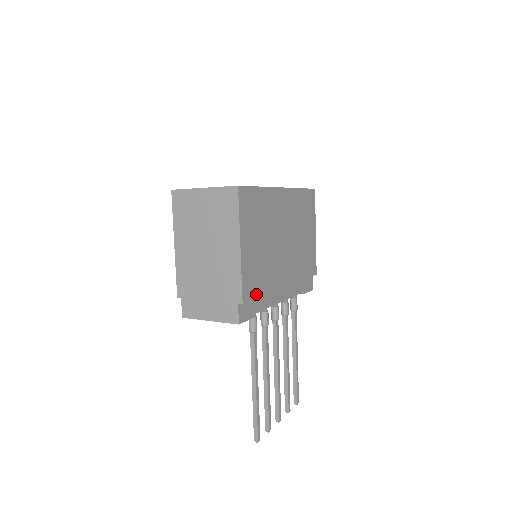
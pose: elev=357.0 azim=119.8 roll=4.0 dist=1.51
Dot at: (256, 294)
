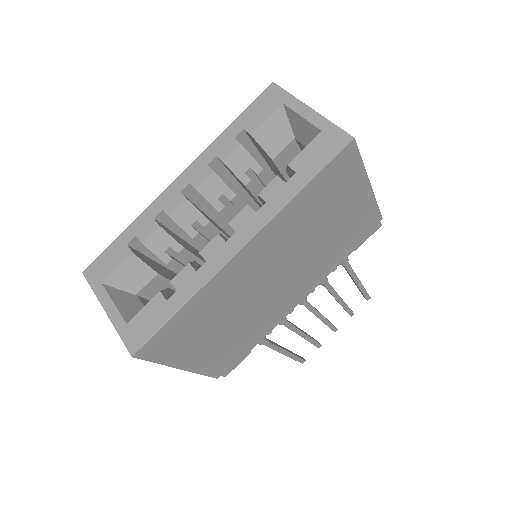
Dot at: (238, 355)
